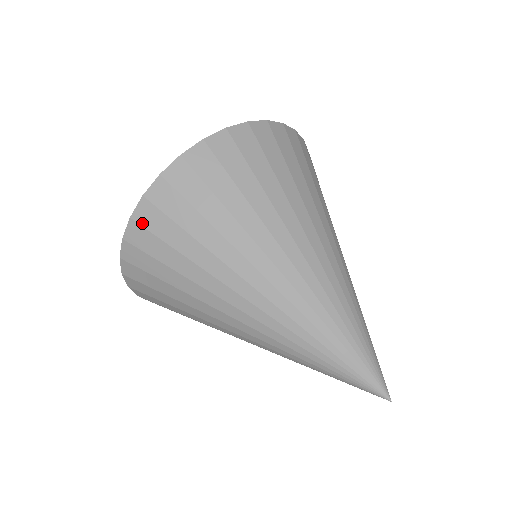
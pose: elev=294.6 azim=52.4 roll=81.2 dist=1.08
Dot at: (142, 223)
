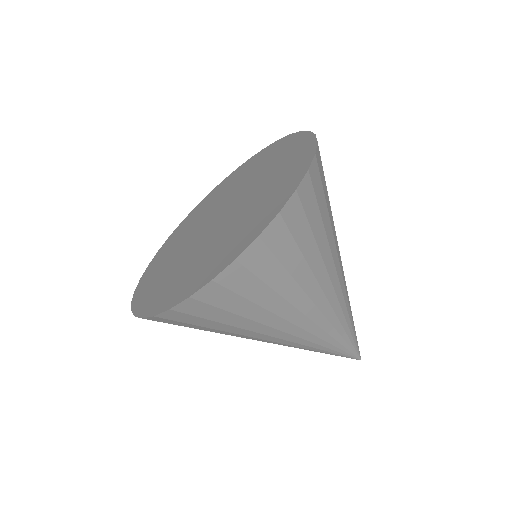
Dot at: (184, 311)
